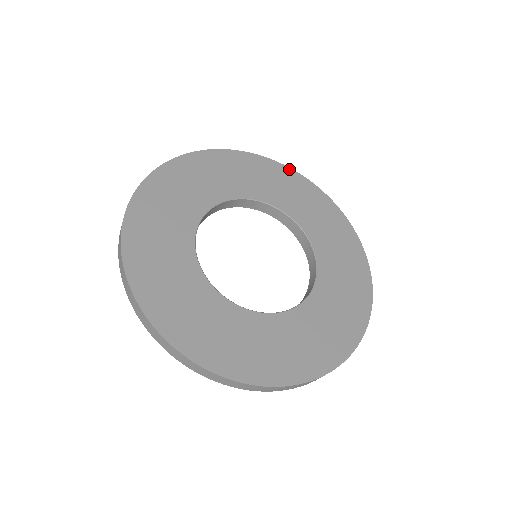
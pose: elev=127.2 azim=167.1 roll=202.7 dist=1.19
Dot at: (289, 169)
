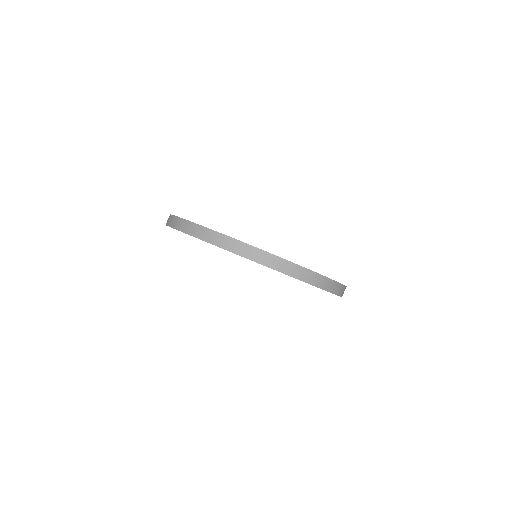
Dot at: occluded
